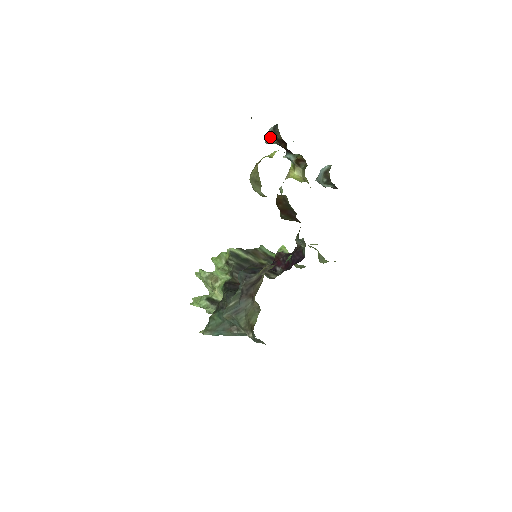
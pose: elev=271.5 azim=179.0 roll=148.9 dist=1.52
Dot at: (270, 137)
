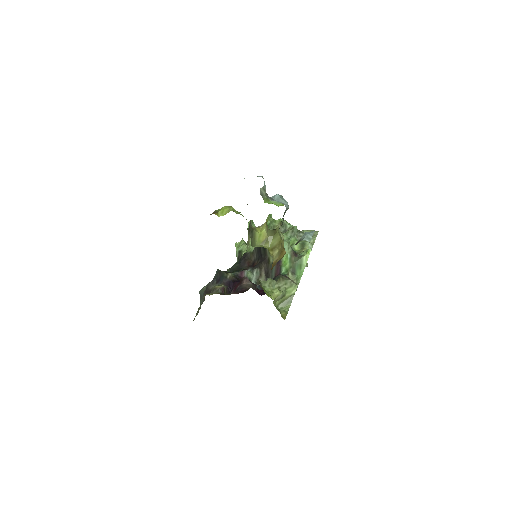
Dot at: occluded
